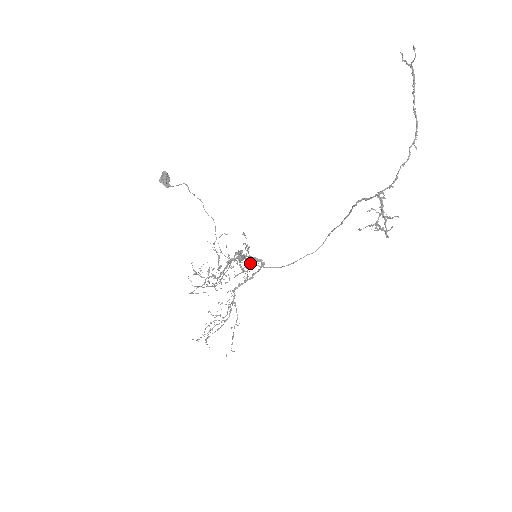
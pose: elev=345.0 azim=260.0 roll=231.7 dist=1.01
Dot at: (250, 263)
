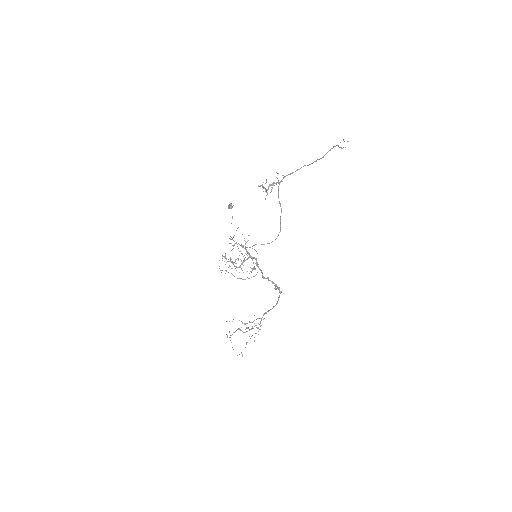
Dot at: (241, 245)
